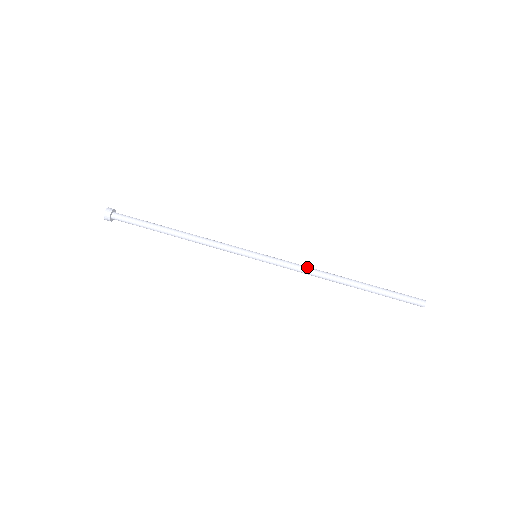
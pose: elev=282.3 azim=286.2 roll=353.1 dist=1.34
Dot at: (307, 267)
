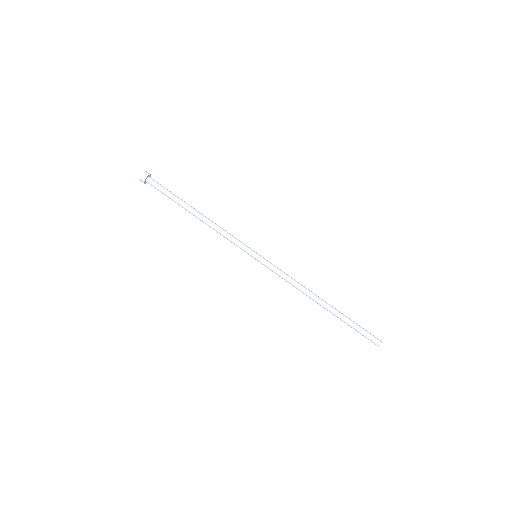
Dot at: (295, 280)
